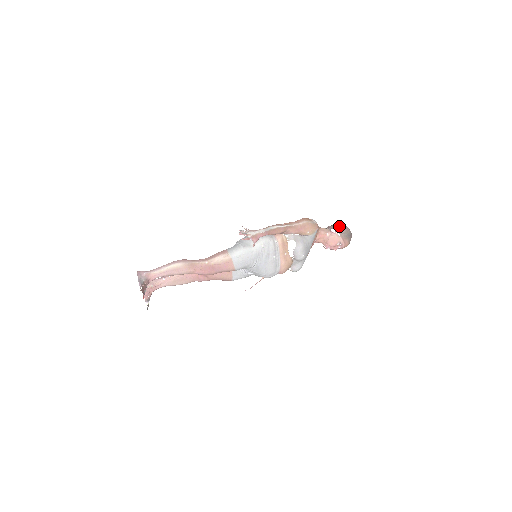
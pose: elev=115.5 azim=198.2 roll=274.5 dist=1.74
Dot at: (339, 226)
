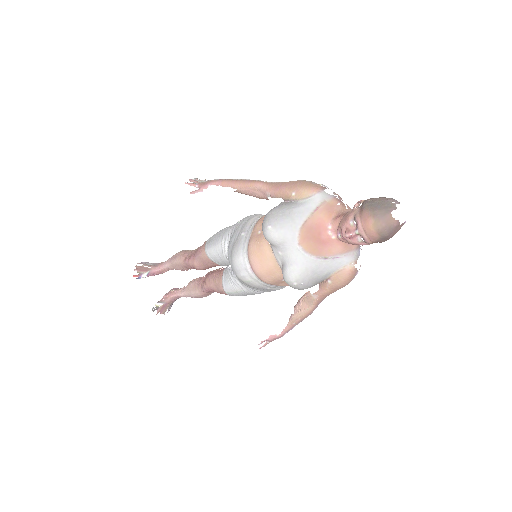
Dot at: occluded
